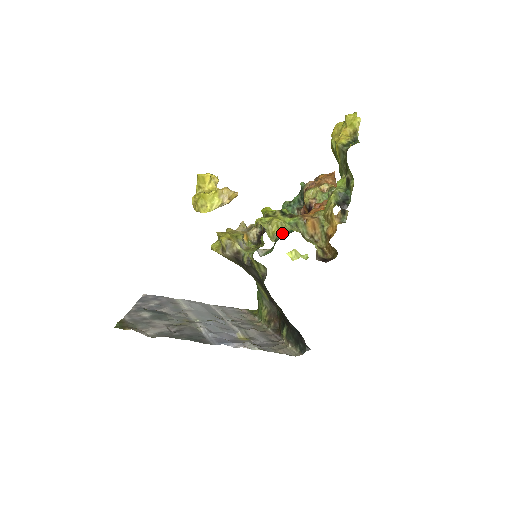
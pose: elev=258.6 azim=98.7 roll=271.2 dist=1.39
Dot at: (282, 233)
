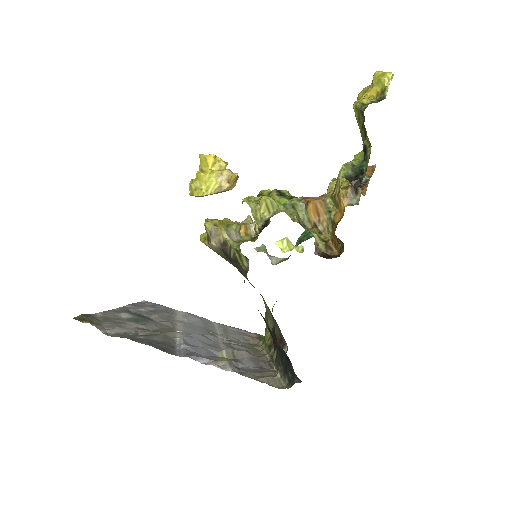
Dot at: (272, 215)
